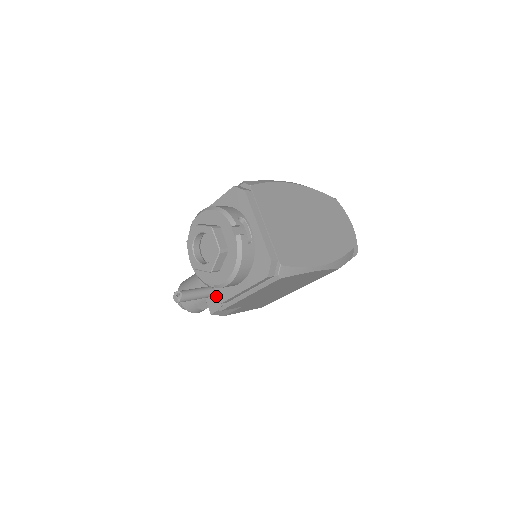
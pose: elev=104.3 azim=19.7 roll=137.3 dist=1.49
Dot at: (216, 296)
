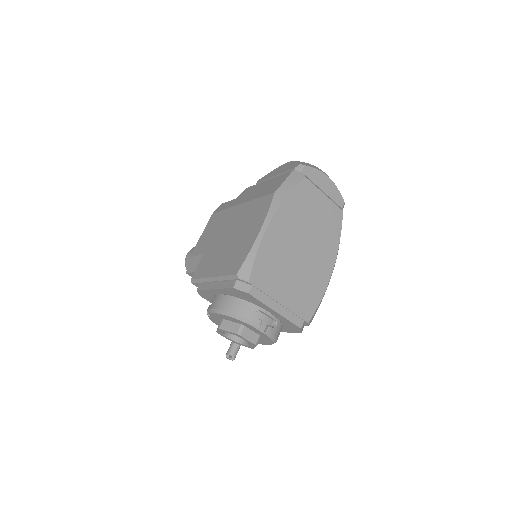
Dot at: occluded
